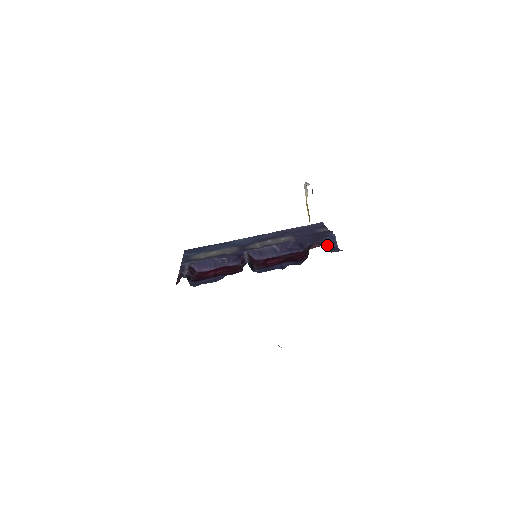
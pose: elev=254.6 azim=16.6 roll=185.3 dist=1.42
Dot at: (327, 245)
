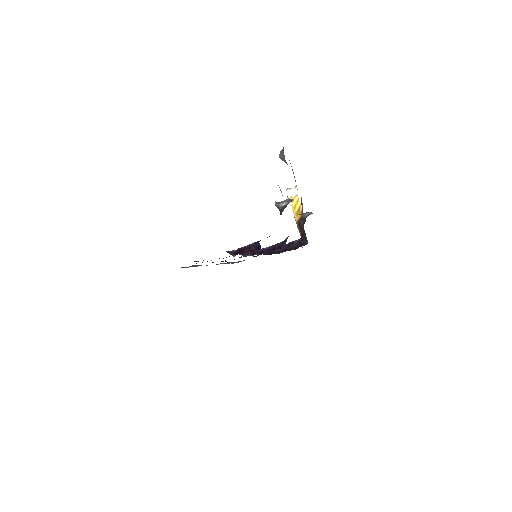
Dot at: occluded
